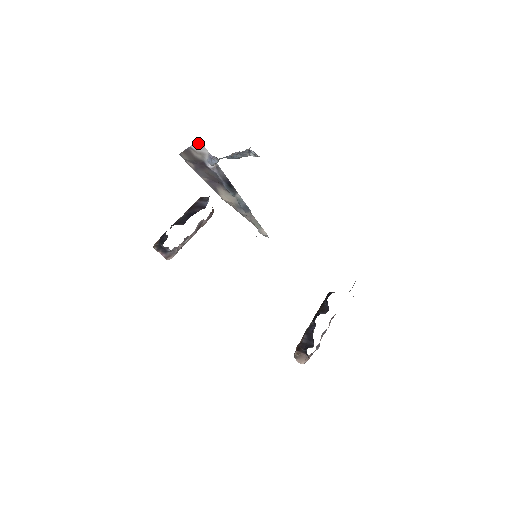
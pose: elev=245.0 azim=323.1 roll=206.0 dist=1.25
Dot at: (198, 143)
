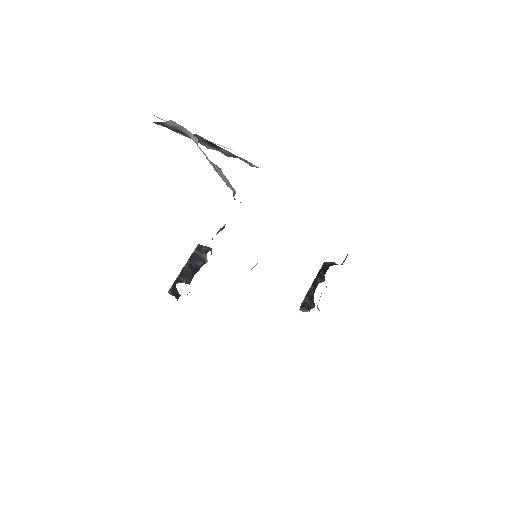
Dot at: (170, 121)
